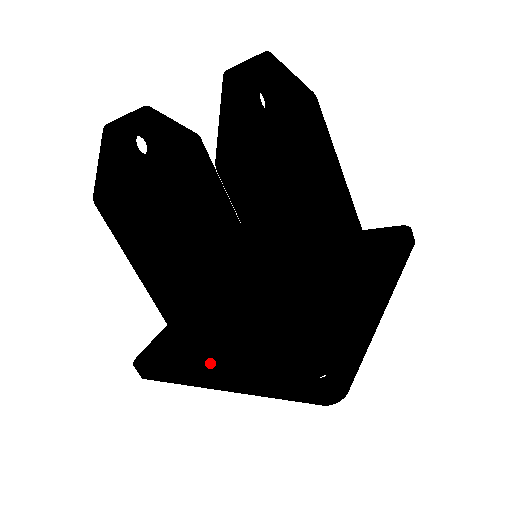
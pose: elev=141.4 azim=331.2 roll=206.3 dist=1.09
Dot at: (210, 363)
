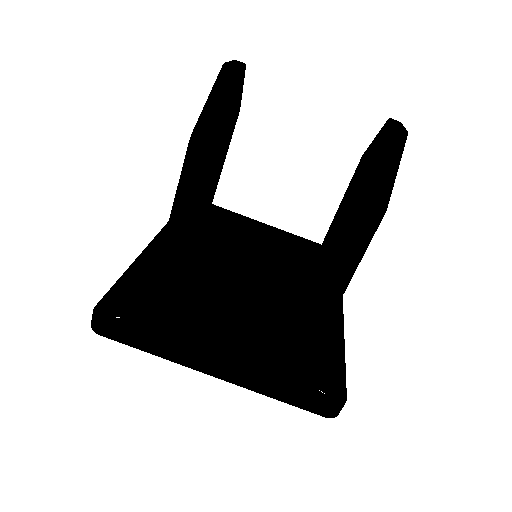
Dot at: (208, 347)
